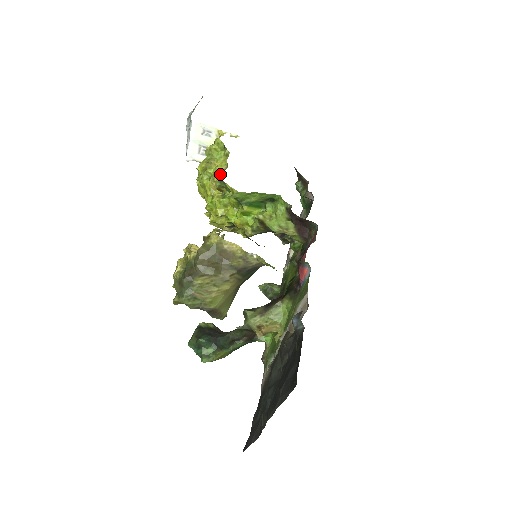
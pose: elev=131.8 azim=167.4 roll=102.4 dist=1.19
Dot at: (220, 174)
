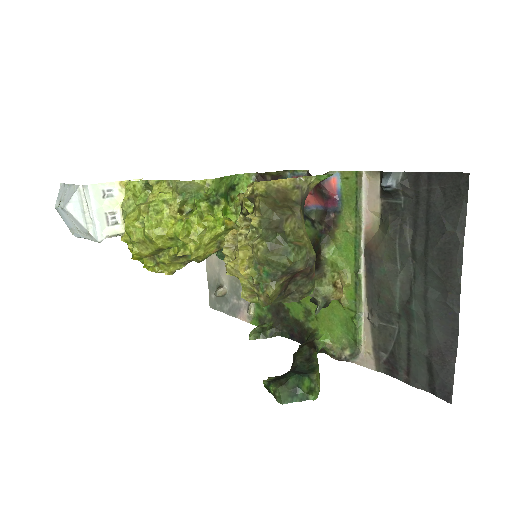
Dot at: (177, 185)
